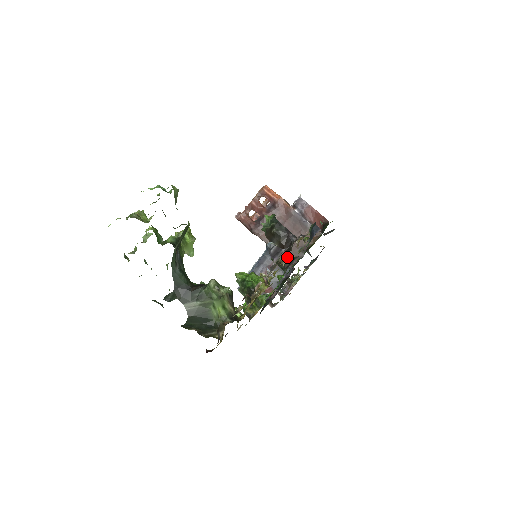
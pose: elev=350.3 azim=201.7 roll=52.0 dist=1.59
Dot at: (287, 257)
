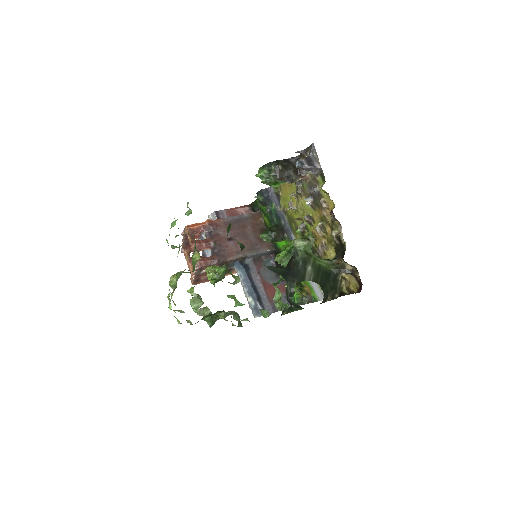
Dot at: (290, 202)
